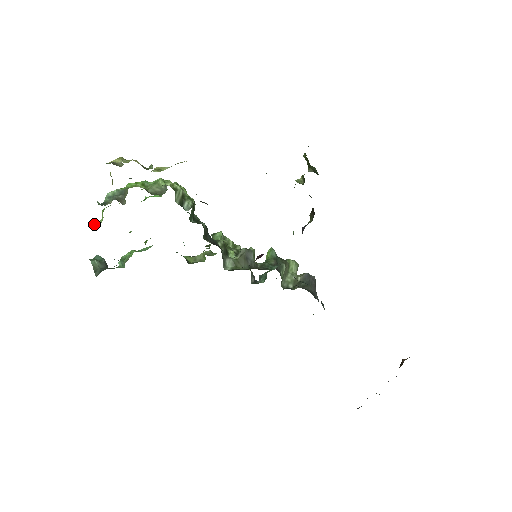
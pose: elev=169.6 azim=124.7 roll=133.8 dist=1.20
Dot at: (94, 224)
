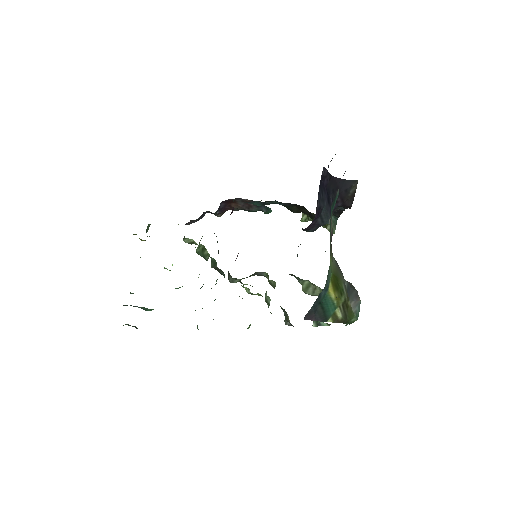
Dot at: (131, 293)
